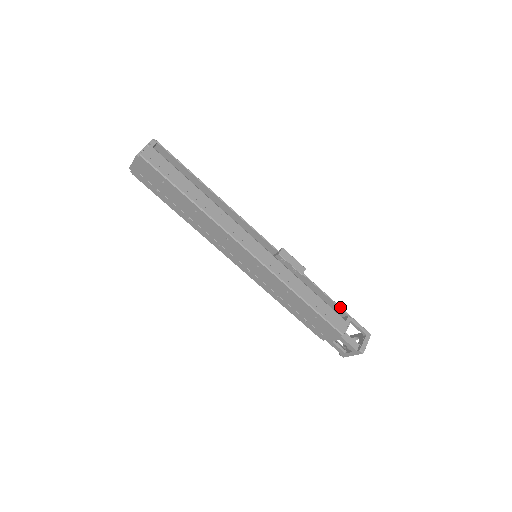
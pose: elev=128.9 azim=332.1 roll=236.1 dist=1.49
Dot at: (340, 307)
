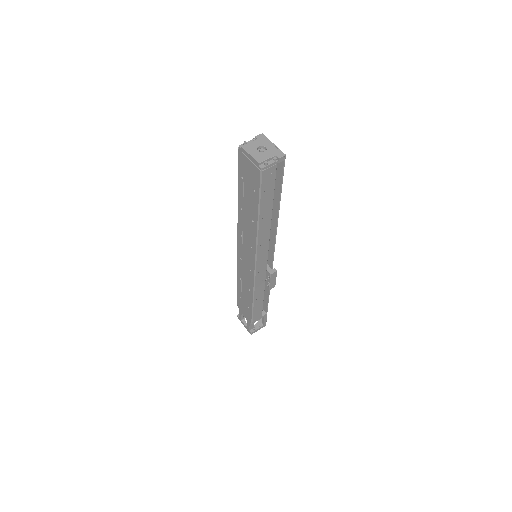
Dot at: occluded
